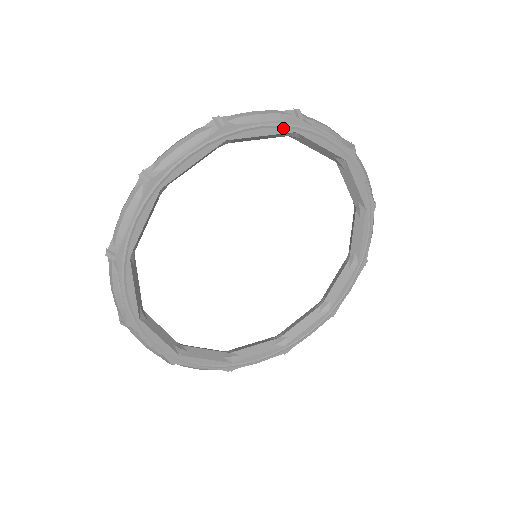
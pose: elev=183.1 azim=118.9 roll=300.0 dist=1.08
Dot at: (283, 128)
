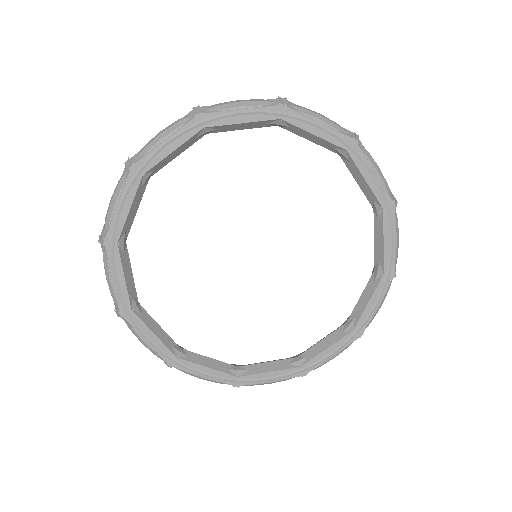
Dot at: (265, 115)
